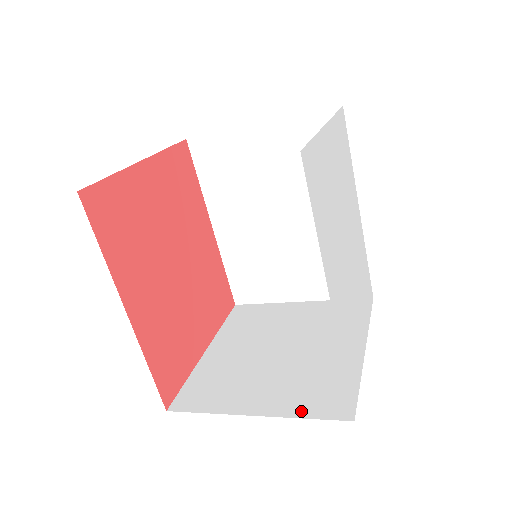
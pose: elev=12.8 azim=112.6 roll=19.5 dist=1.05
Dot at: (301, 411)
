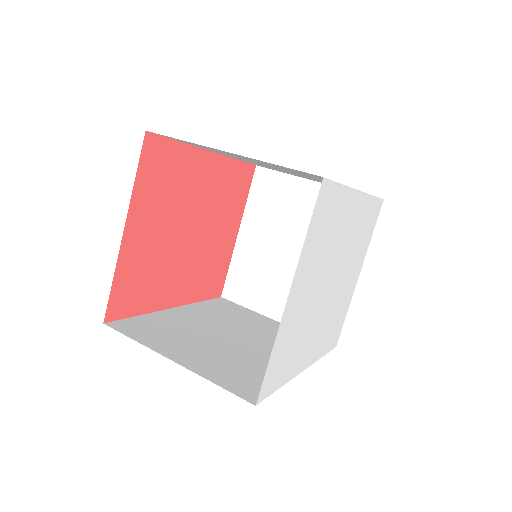
Dot at: occluded
